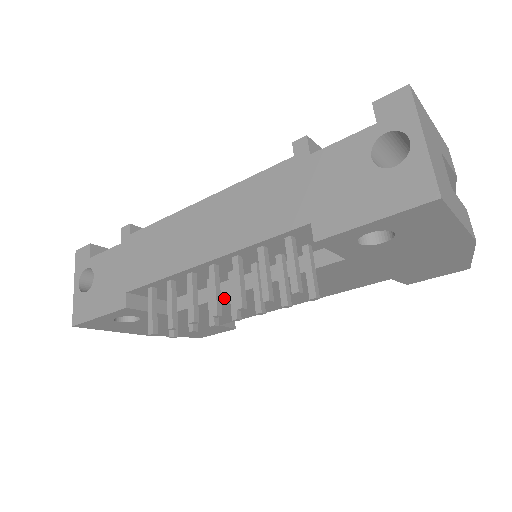
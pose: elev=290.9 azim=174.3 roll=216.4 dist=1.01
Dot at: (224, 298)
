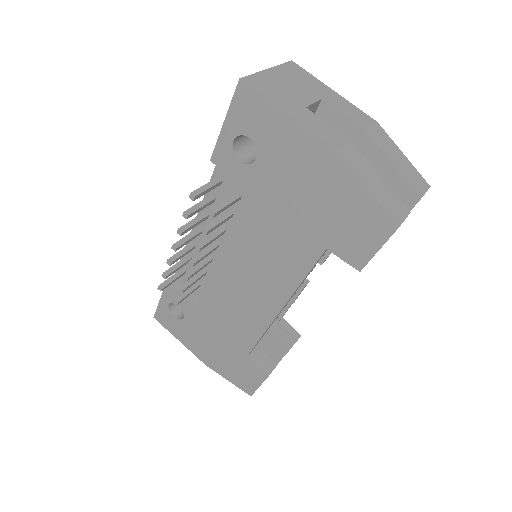
Dot at: (215, 276)
